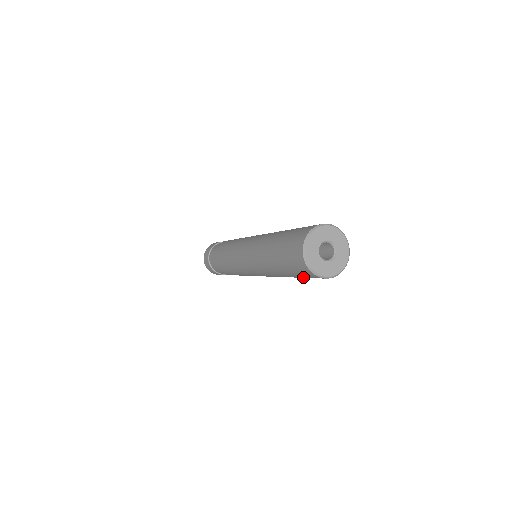
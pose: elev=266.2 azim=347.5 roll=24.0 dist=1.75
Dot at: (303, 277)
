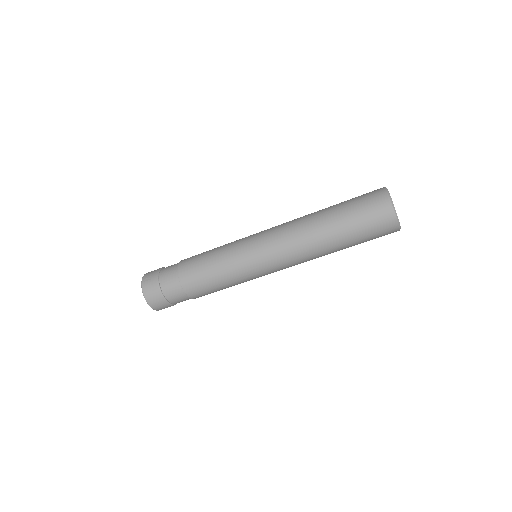
Dot at: (363, 225)
